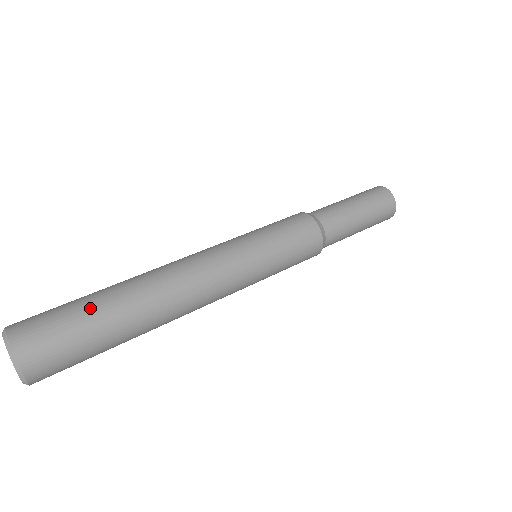
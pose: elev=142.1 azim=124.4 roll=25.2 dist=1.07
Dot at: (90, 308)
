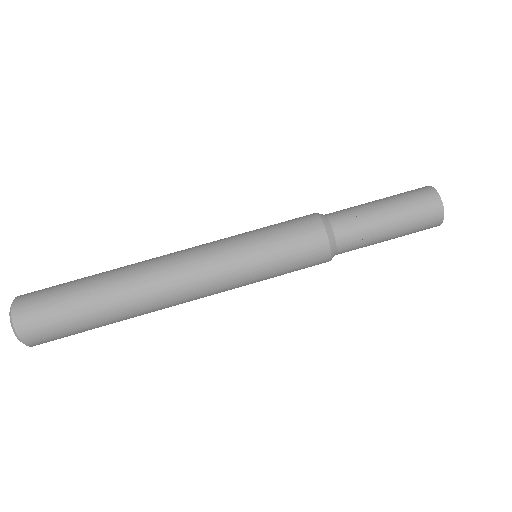
Dot at: (79, 302)
